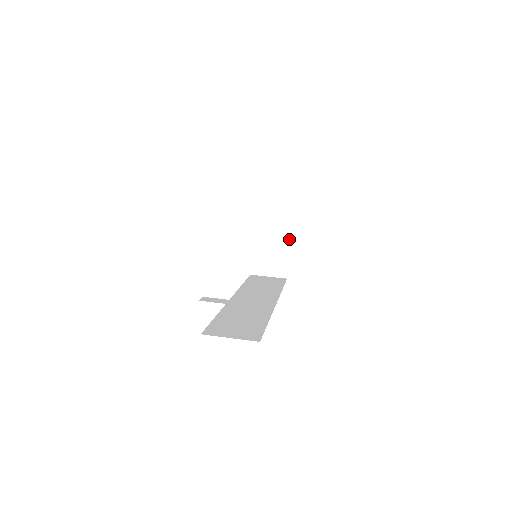
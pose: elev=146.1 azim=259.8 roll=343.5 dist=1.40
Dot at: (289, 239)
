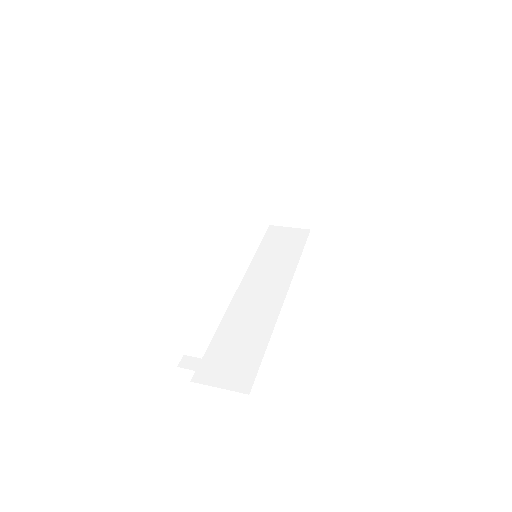
Dot at: (309, 190)
